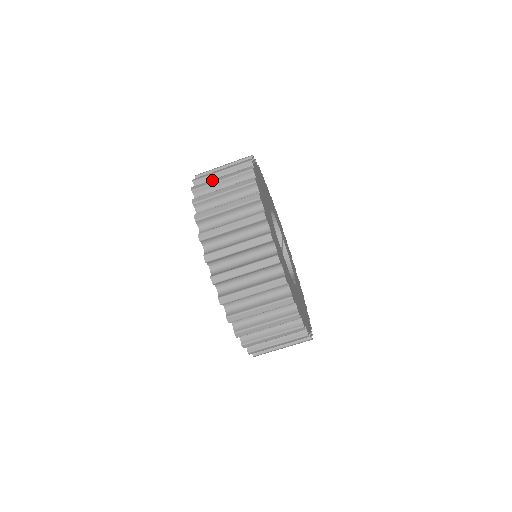
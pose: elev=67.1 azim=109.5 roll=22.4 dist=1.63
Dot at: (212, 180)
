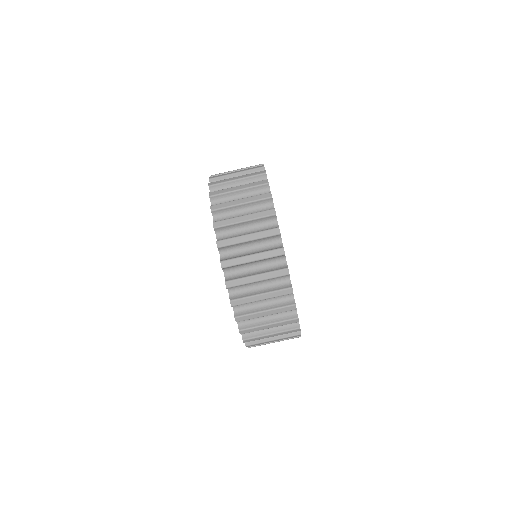
Dot at: (228, 173)
